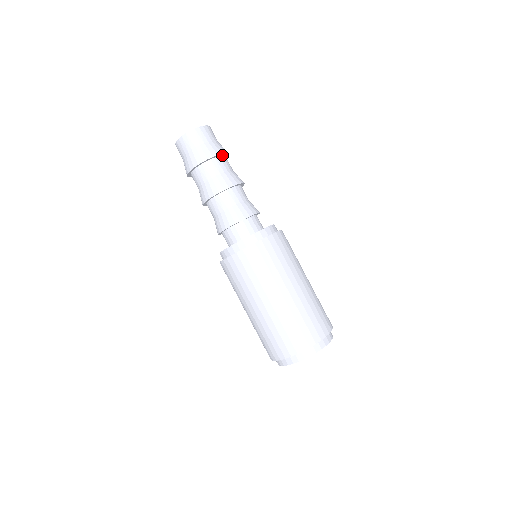
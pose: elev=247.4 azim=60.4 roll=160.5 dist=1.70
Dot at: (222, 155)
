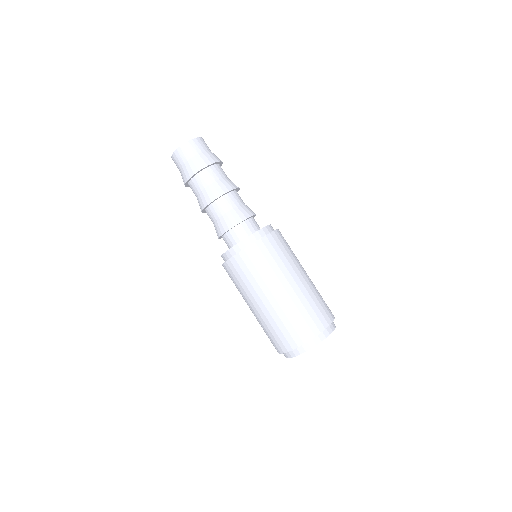
Dot at: (218, 163)
